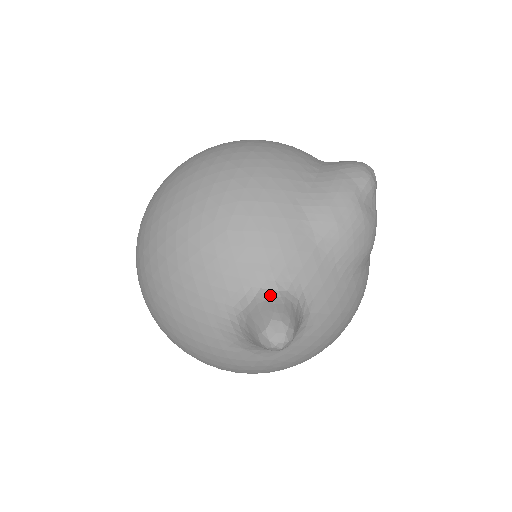
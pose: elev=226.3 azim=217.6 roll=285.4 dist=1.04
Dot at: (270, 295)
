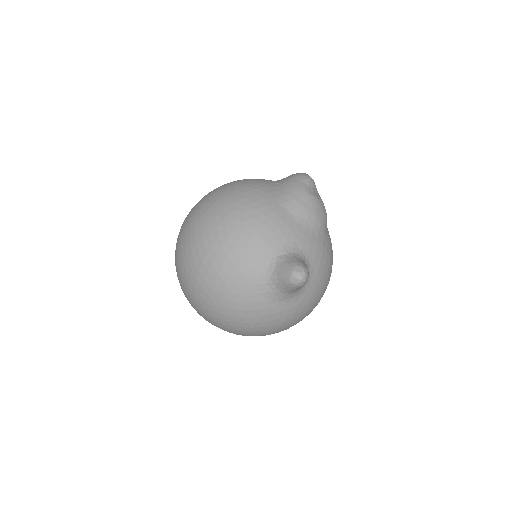
Dot at: (285, 257)
